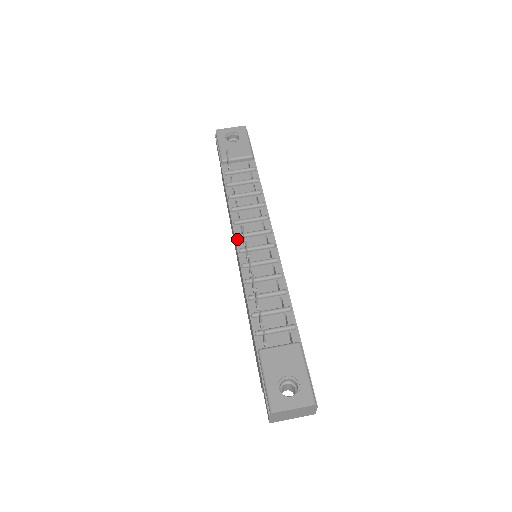
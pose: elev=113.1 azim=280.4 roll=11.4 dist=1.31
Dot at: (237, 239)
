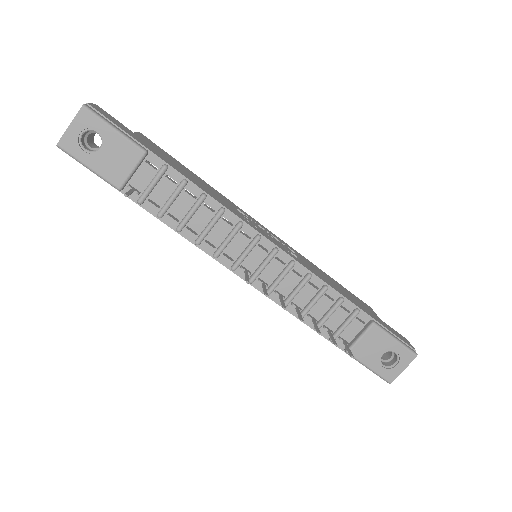
Dot at: (235, 271)
